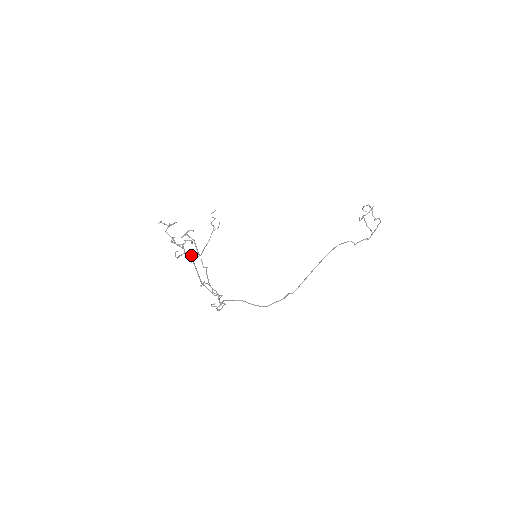
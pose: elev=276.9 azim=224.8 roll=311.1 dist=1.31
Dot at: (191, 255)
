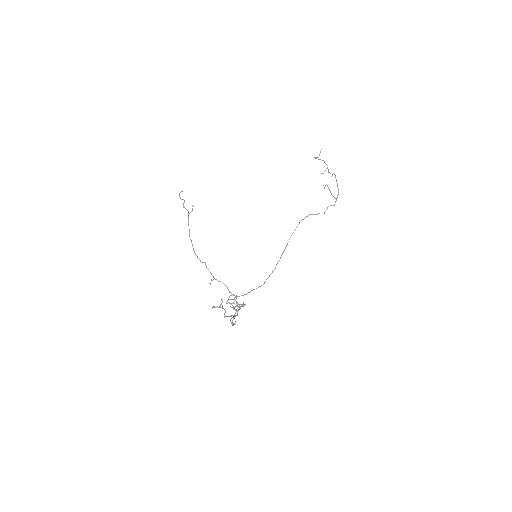
Dot at: (229, 303)
